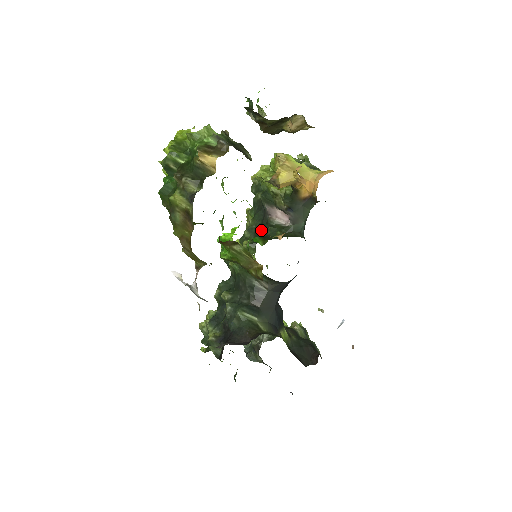
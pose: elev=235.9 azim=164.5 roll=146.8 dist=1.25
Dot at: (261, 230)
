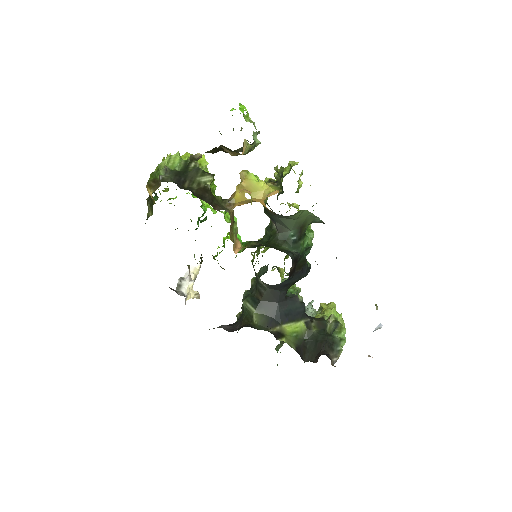
Dot at: occluded
